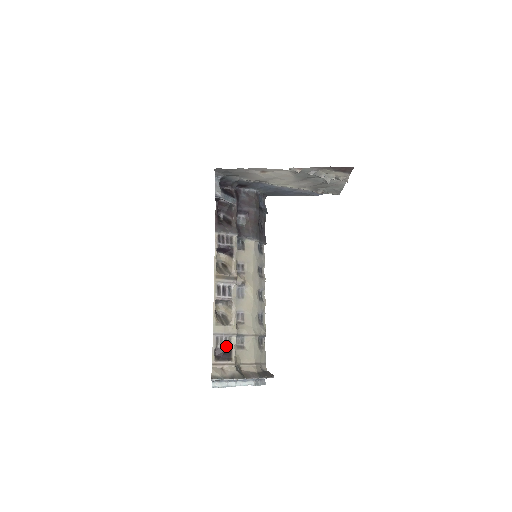
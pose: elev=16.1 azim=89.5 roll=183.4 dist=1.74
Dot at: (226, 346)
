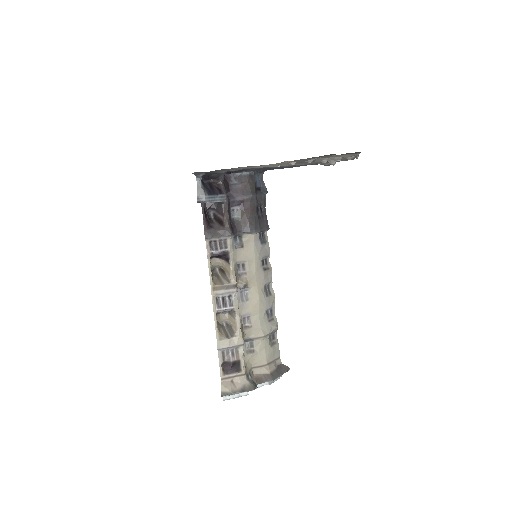
Dot at: (233, 358)
